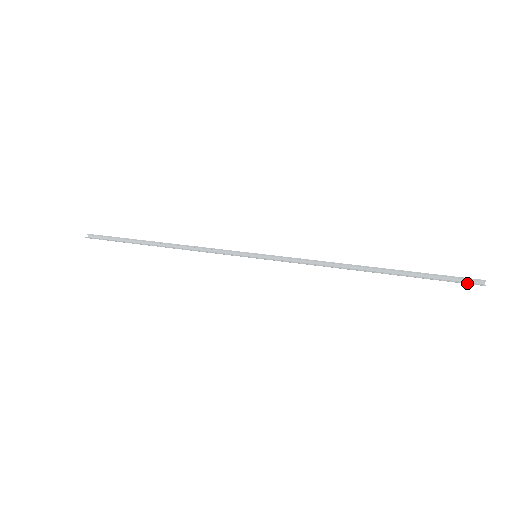
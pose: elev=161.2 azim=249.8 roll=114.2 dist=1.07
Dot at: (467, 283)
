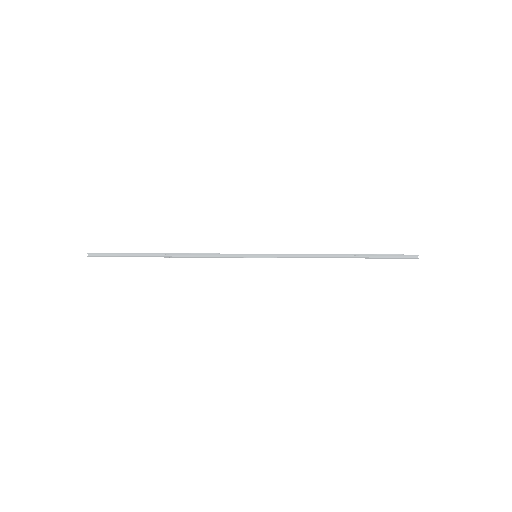
Dot at: (408, 258)
